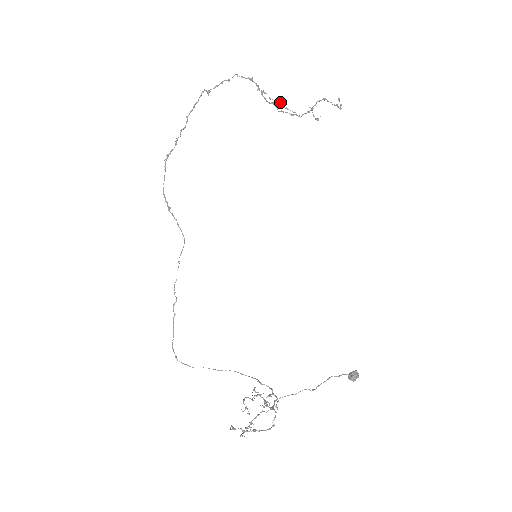
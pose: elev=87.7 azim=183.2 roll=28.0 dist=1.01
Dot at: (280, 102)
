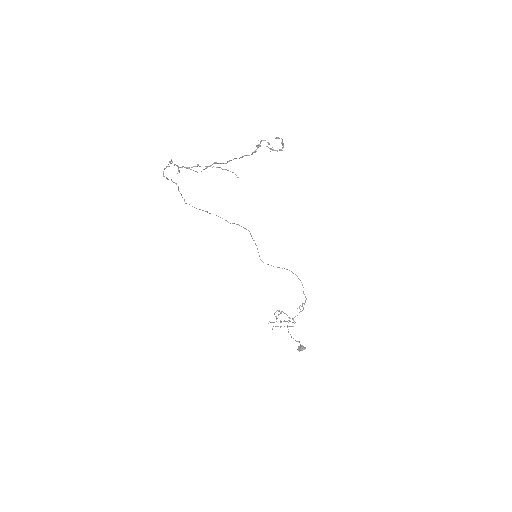
Dot at: occluded
